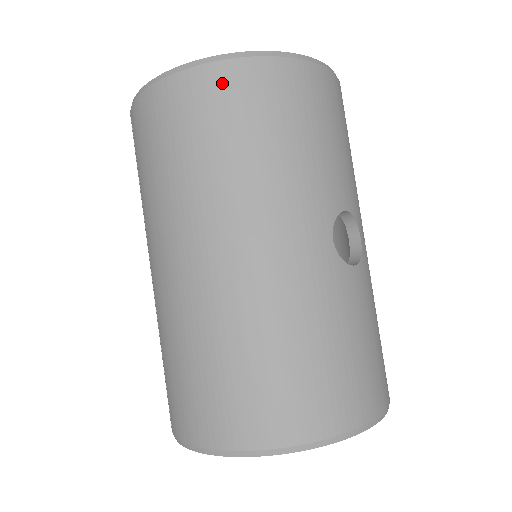
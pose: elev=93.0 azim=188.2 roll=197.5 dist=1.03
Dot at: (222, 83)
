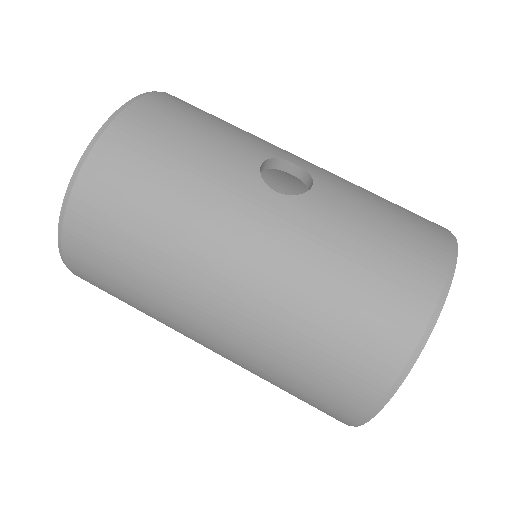
Dot at: (92, 196)
